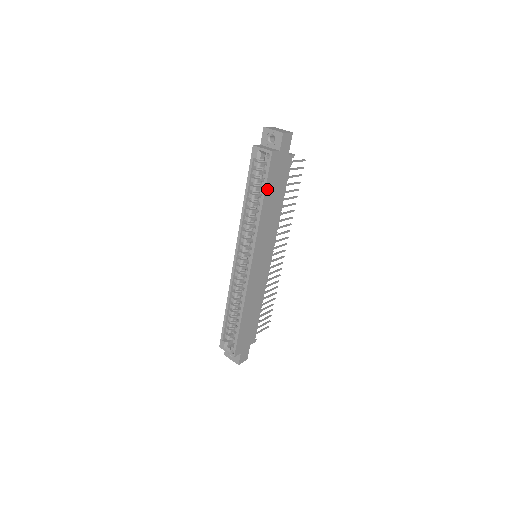
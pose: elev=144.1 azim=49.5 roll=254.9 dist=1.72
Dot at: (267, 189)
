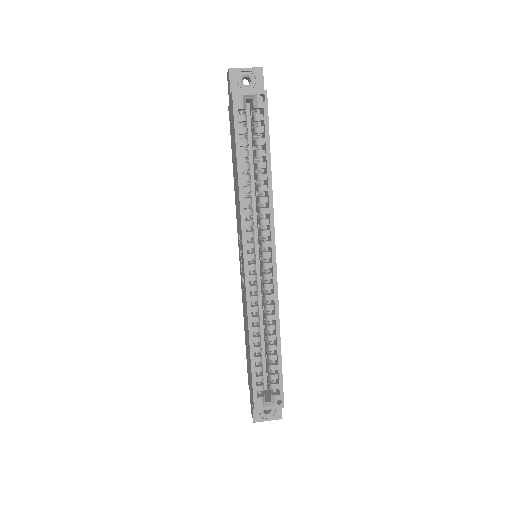
Dot at: (269, 146)
